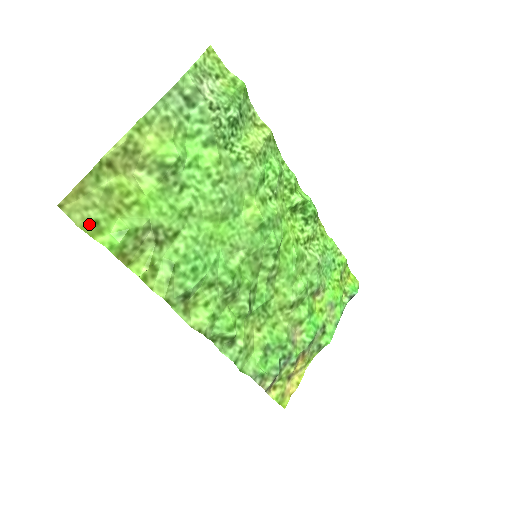
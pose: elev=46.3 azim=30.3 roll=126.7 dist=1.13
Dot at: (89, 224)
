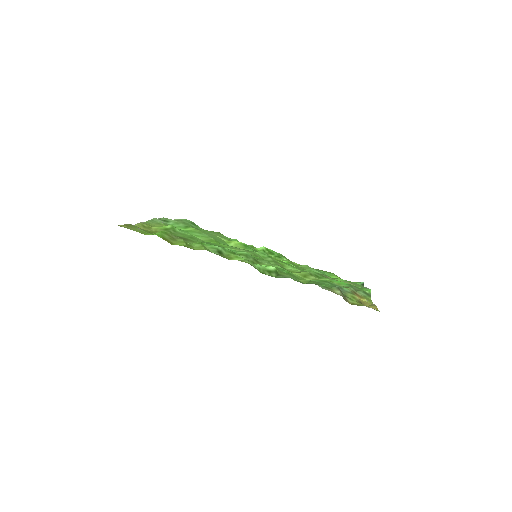
Dot at: (139, 231)
